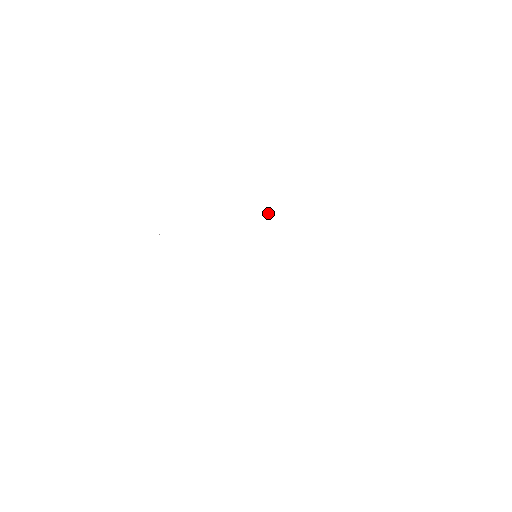
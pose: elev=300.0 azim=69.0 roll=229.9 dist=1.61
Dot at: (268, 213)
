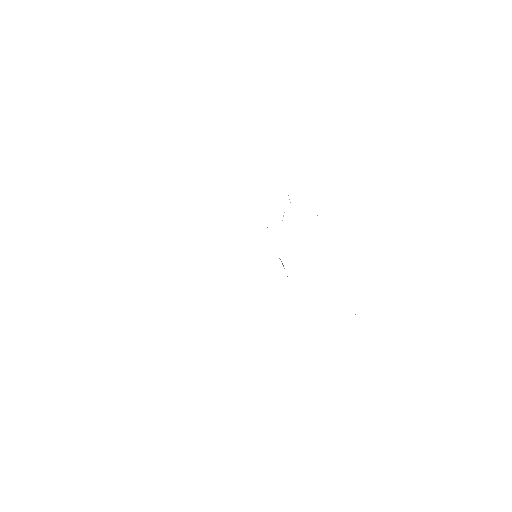
Dot at: (282, 220)
